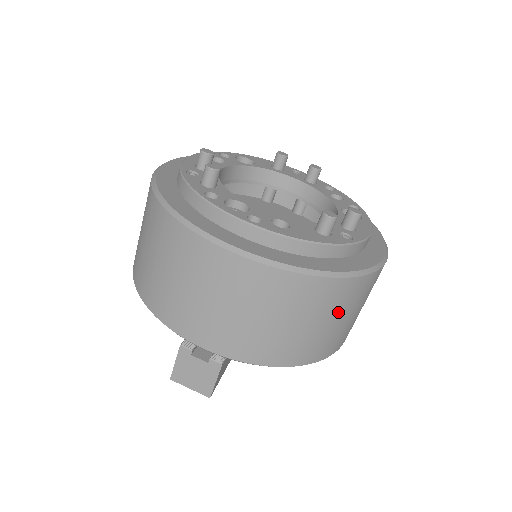
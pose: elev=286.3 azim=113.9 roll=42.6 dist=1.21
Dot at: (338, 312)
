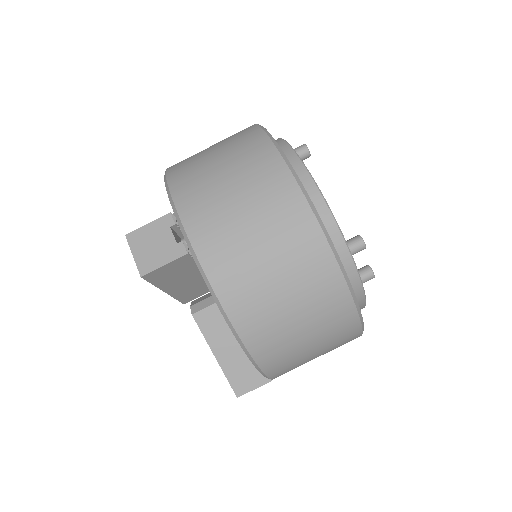
Dot at: (309, 311)
